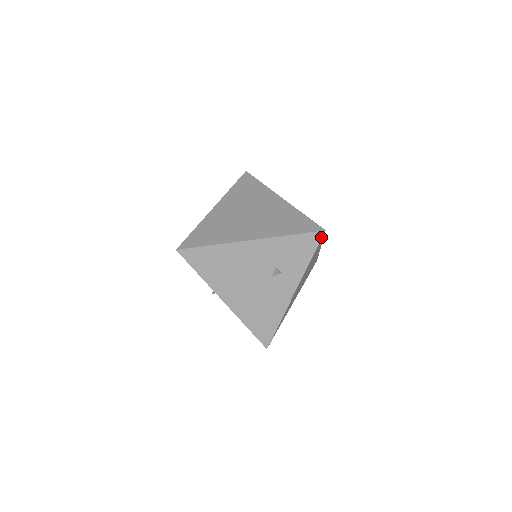
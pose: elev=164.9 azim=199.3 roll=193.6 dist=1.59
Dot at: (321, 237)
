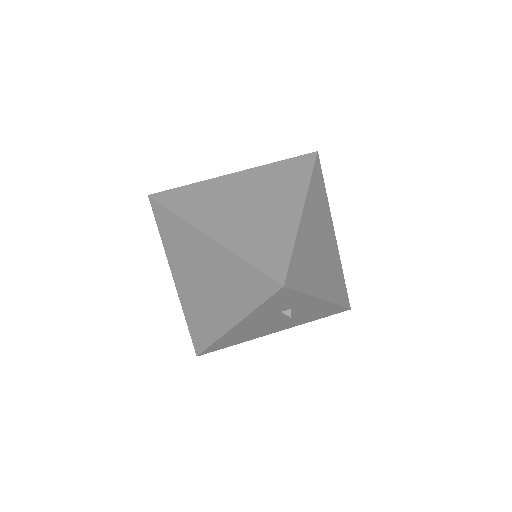
Dot at: (287, 289)
